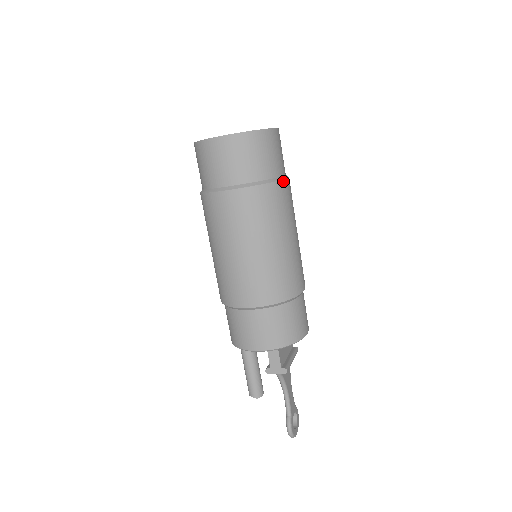
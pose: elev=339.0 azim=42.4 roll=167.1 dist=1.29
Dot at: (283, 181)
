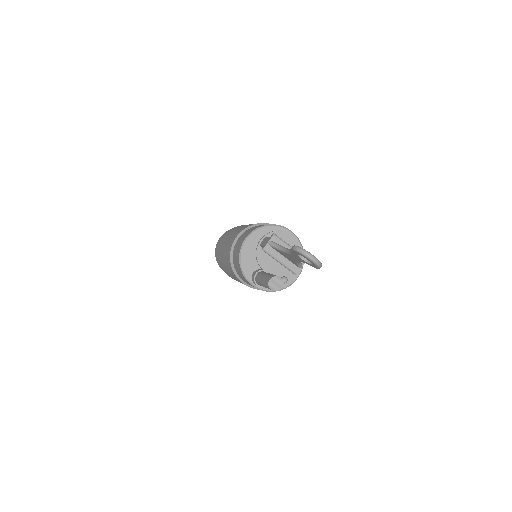
Dot at: occluded
